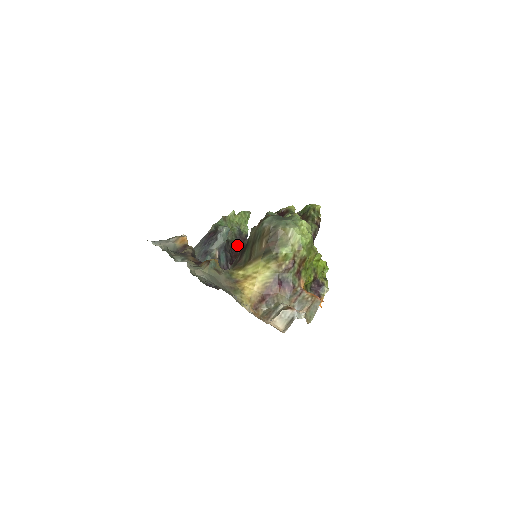
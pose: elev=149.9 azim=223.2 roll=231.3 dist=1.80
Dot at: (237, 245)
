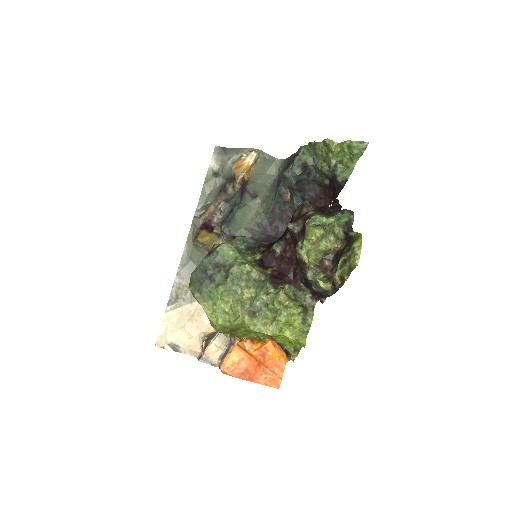
Dot at: (331, 186)
